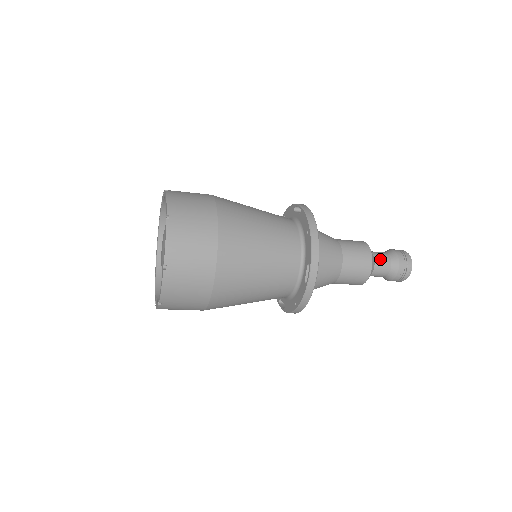
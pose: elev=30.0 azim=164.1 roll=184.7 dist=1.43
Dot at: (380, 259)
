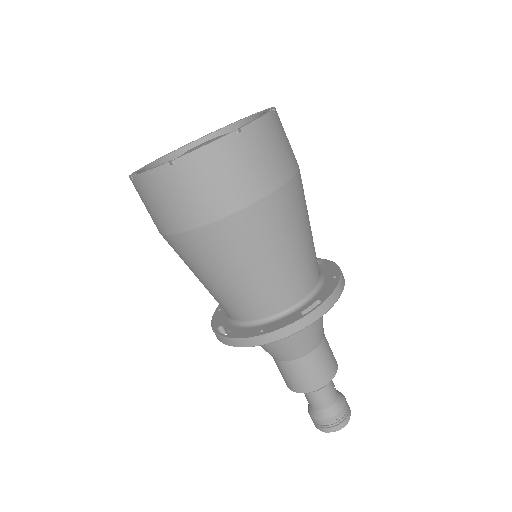
Dot at: (333, 385)
